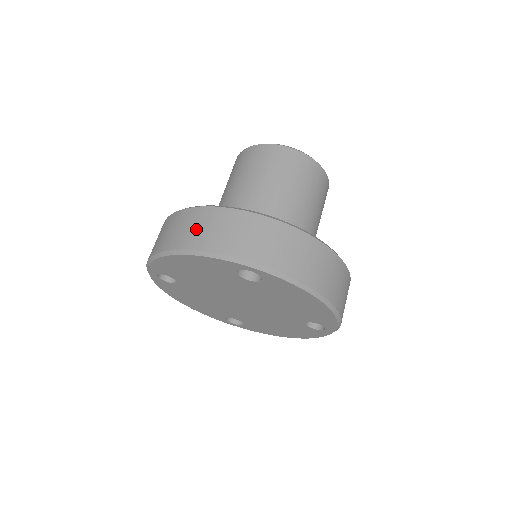
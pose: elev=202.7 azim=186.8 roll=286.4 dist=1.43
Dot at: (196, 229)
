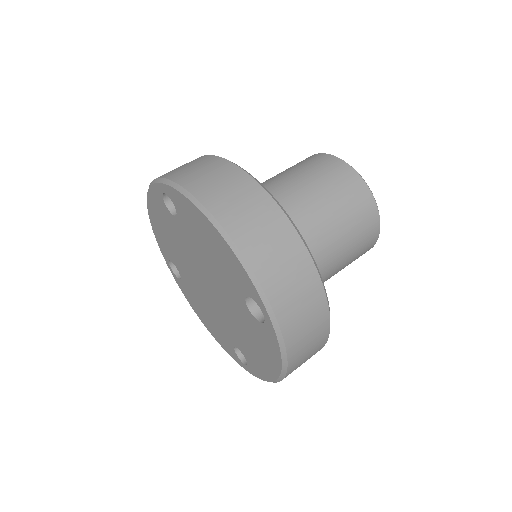
Dot at: (258, 227)
